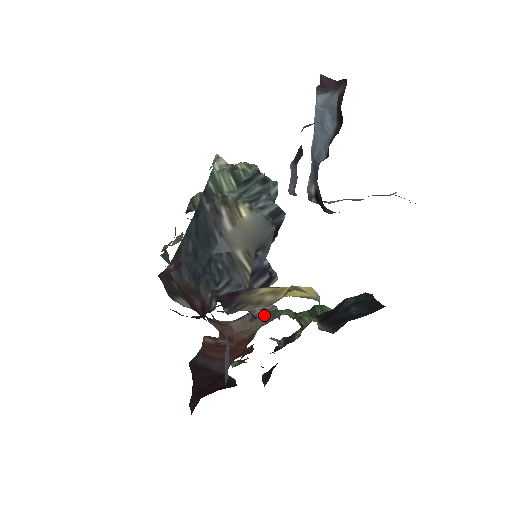
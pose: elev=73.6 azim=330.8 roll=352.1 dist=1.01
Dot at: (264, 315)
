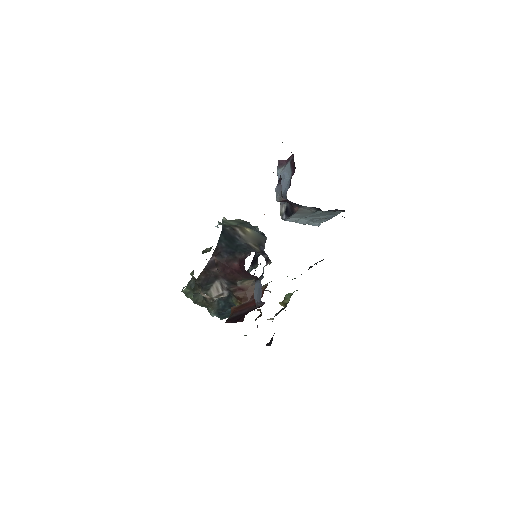
Dot at: occluded
